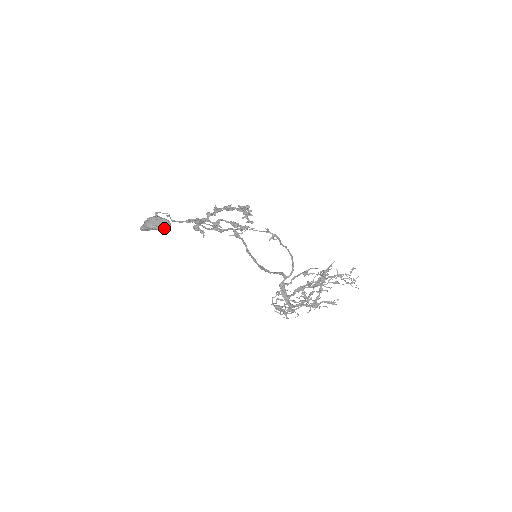
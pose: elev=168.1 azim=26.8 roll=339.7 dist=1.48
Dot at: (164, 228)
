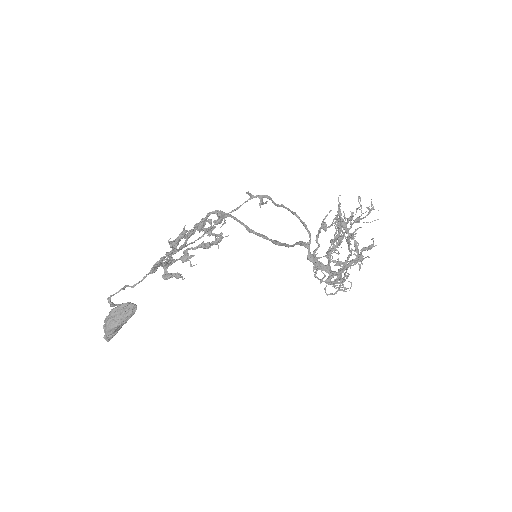
Dot at: (131, 314)
